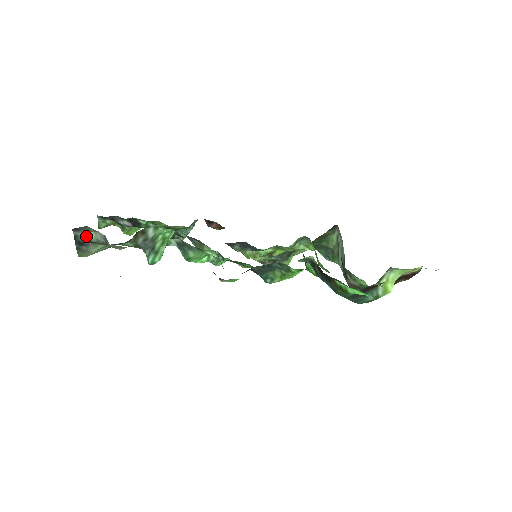
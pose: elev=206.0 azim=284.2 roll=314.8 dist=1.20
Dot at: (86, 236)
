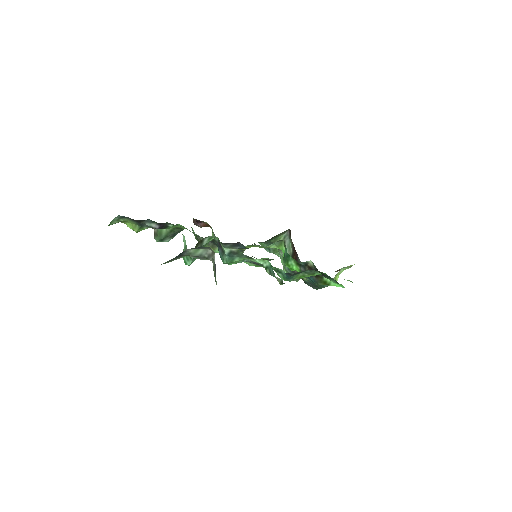
Dot at: (193, 252)
